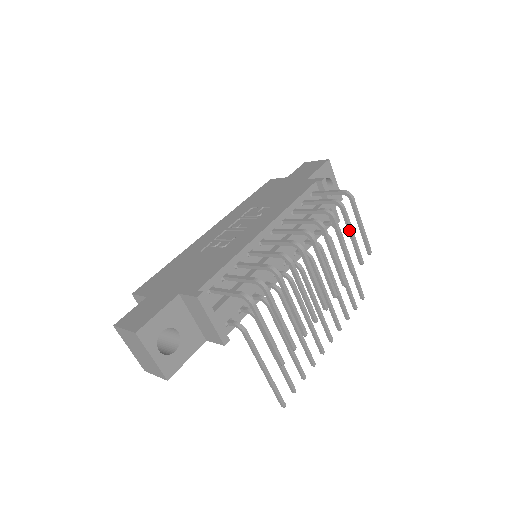
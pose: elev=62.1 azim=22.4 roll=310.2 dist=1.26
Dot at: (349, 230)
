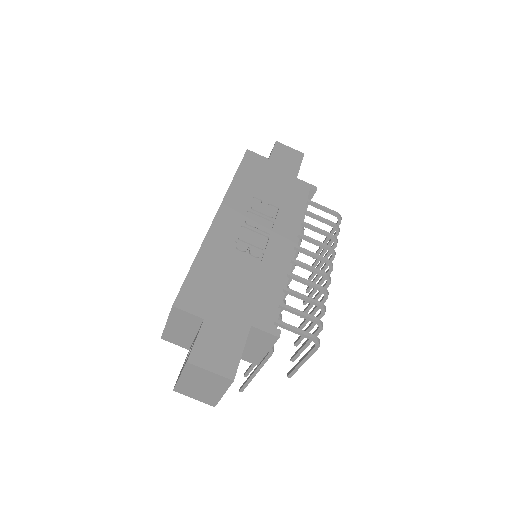
Dot at: occluded
